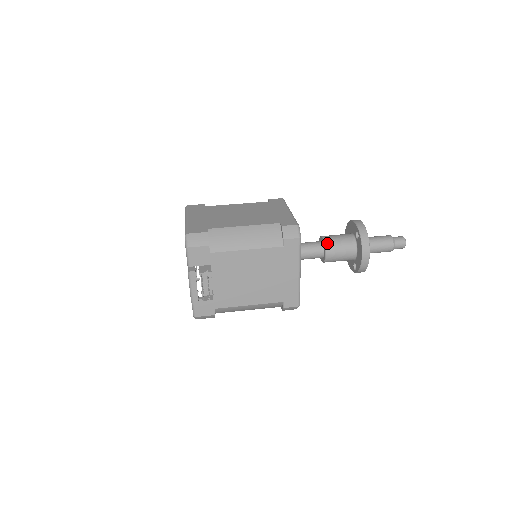
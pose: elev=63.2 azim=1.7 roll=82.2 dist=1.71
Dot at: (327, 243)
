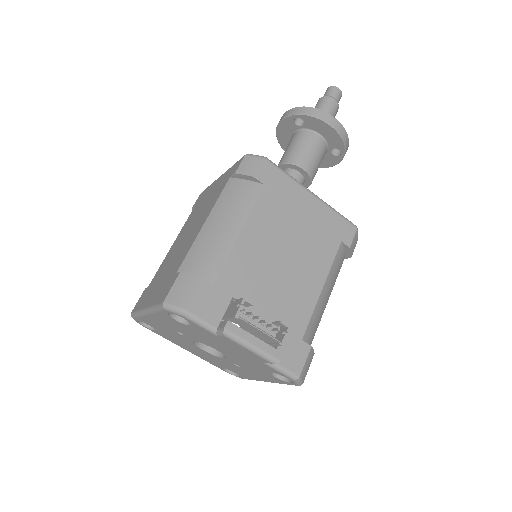
Dot at: (289, 160)
